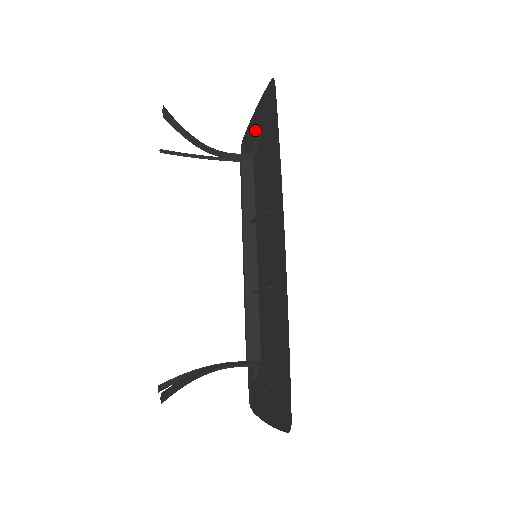
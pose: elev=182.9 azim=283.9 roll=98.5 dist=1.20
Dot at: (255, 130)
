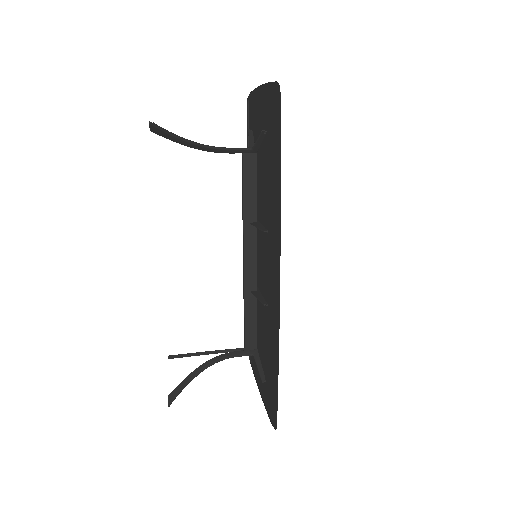
Dot at: (260, 109)
